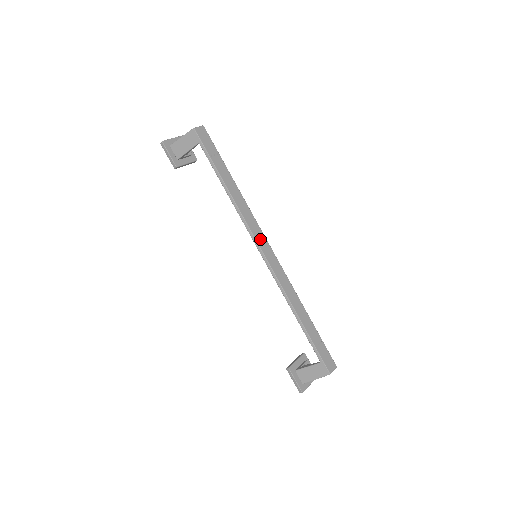
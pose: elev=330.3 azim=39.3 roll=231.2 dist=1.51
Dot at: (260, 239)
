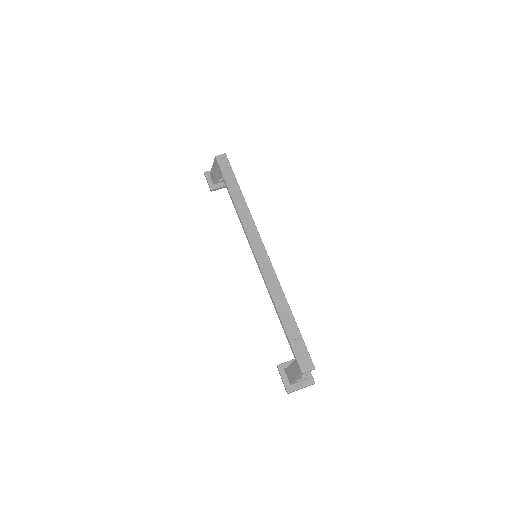
Dot at: (254, 239)
